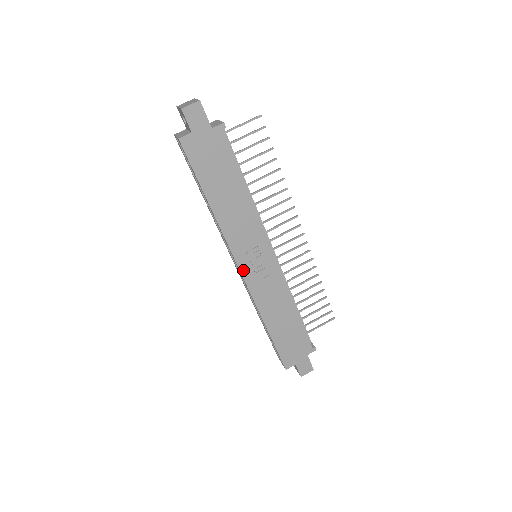
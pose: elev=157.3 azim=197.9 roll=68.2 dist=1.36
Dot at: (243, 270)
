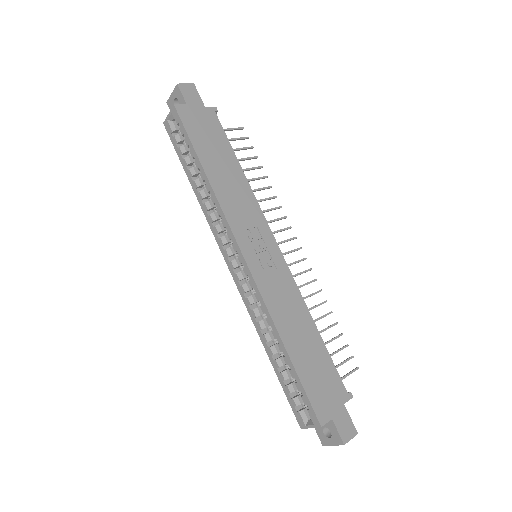
Dot at: (247, 256)
